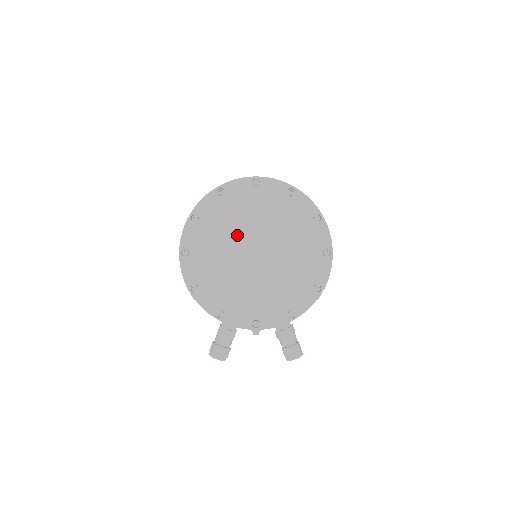
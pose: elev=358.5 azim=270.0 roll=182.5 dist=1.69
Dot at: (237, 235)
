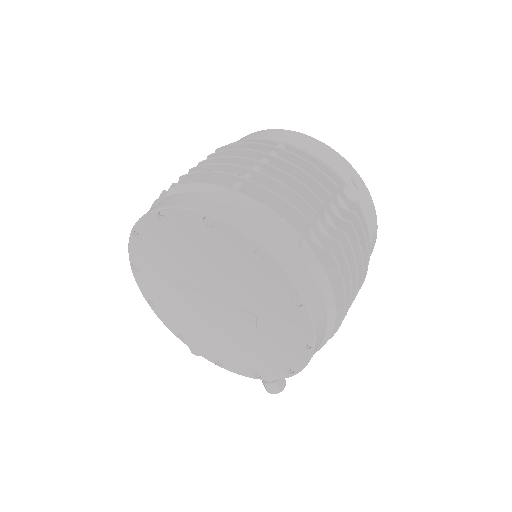
Dot at: (190, 275)
